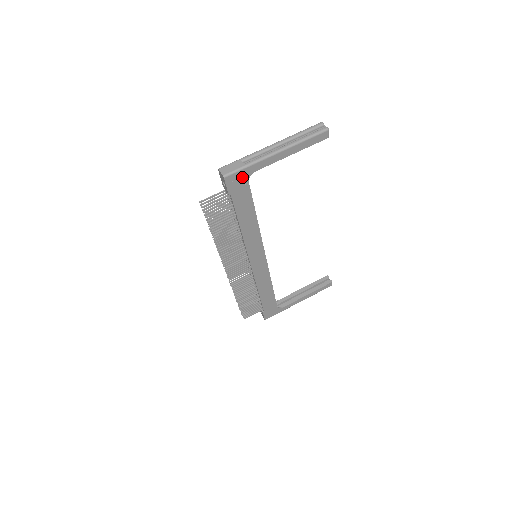
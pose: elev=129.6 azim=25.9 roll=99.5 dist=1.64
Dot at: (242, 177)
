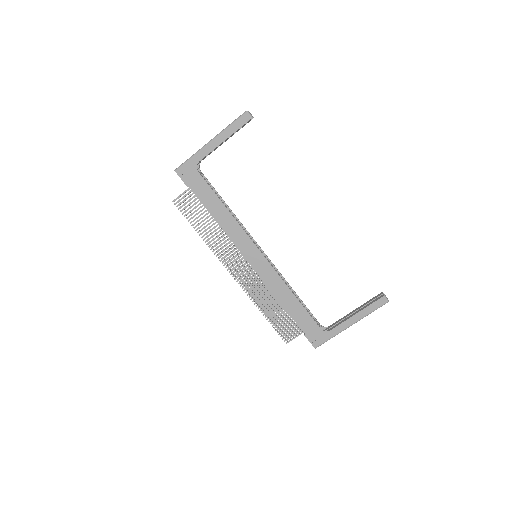
Dot at: (190, 169)
